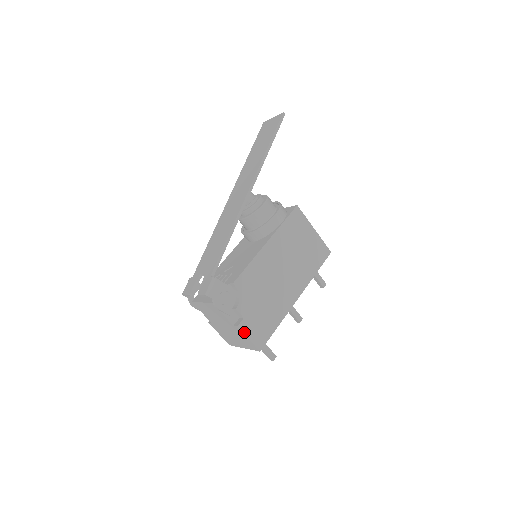
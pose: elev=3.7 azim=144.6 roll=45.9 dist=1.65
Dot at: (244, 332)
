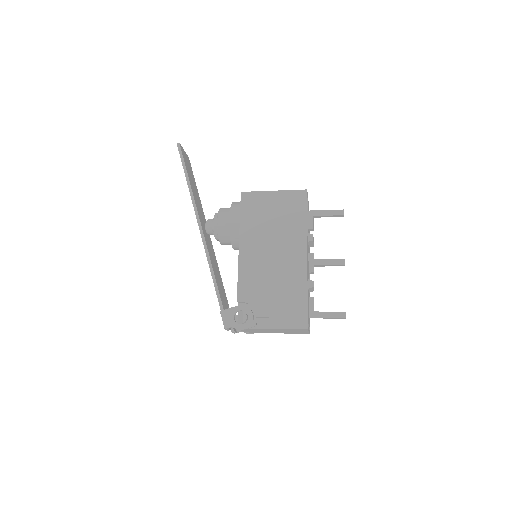
Dot at: (279, 327)
